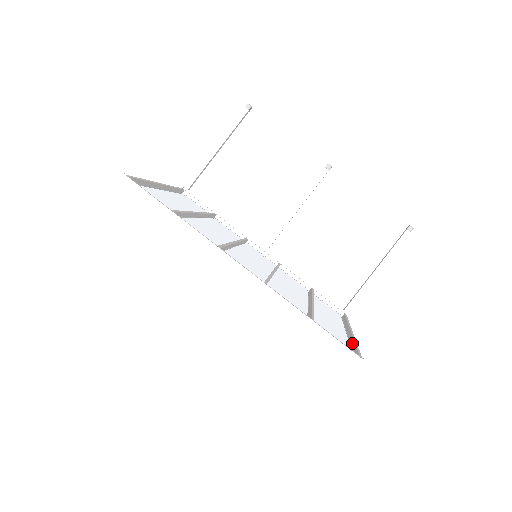
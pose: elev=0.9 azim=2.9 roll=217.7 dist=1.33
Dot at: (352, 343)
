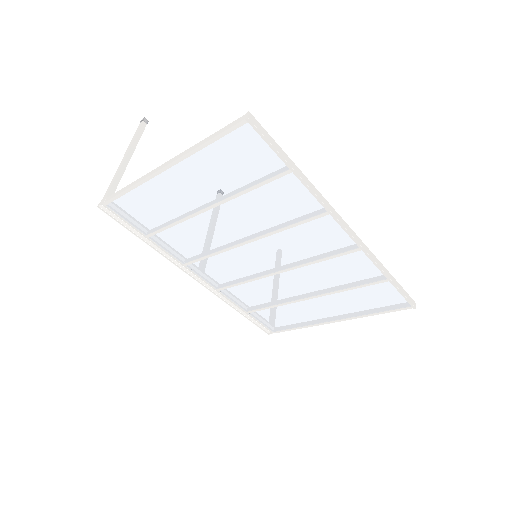
Dot at: (367, 312)
